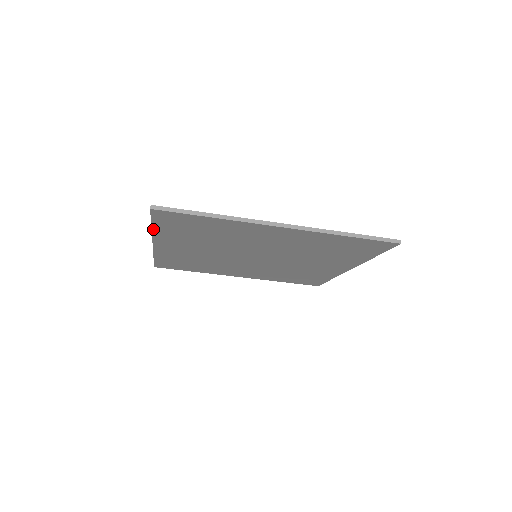
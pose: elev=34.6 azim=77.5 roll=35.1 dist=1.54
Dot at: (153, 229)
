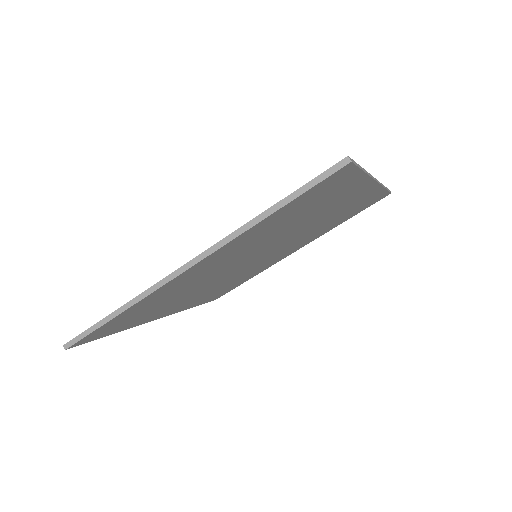
Dot at: occluded
